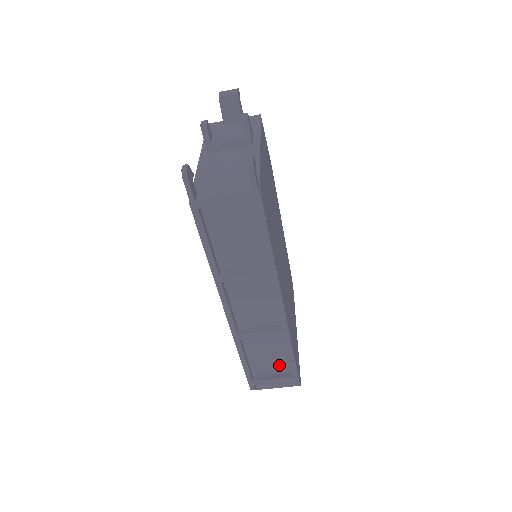
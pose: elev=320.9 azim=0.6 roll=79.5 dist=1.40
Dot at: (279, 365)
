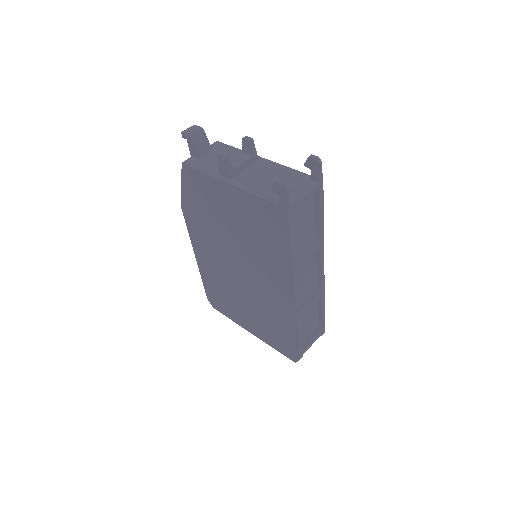
Dot at: (312, 326)
